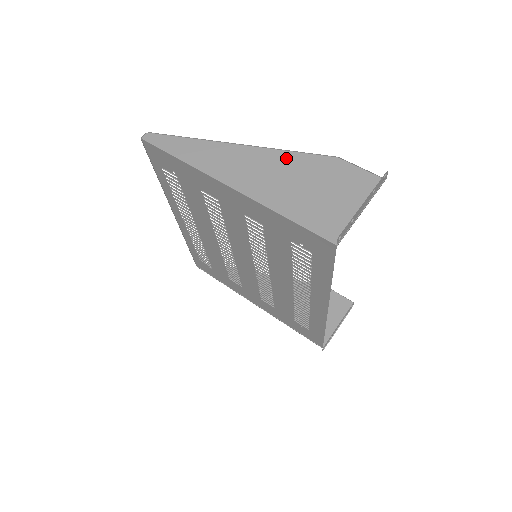
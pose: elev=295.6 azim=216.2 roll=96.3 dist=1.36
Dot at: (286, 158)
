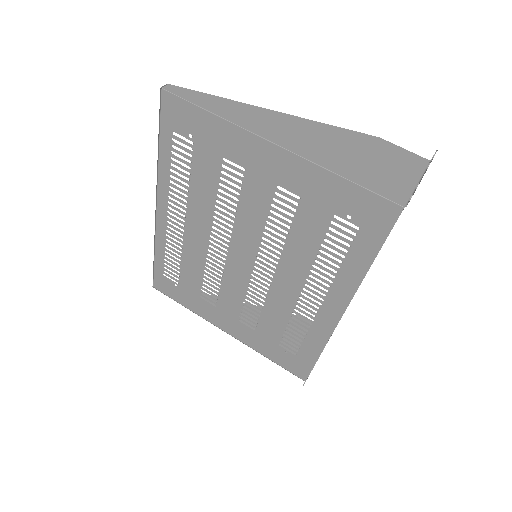
Dot at: (328, 130)
